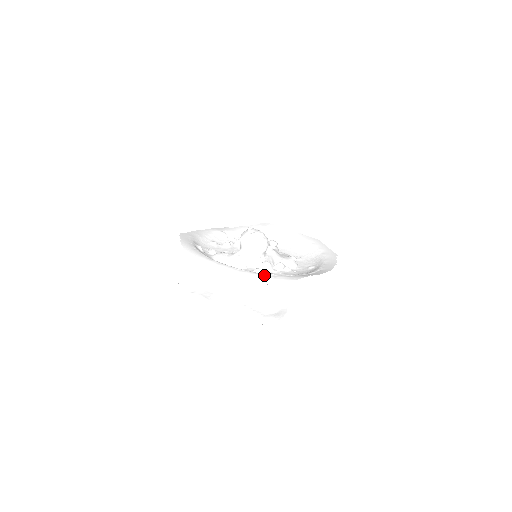
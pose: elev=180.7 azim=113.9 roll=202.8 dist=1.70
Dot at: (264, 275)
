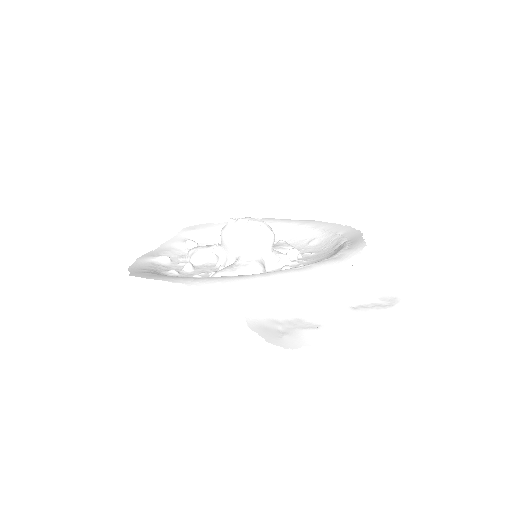
Dot at: (333, 258)
